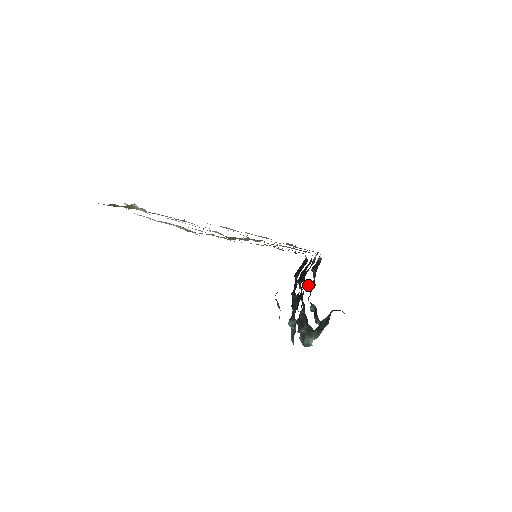
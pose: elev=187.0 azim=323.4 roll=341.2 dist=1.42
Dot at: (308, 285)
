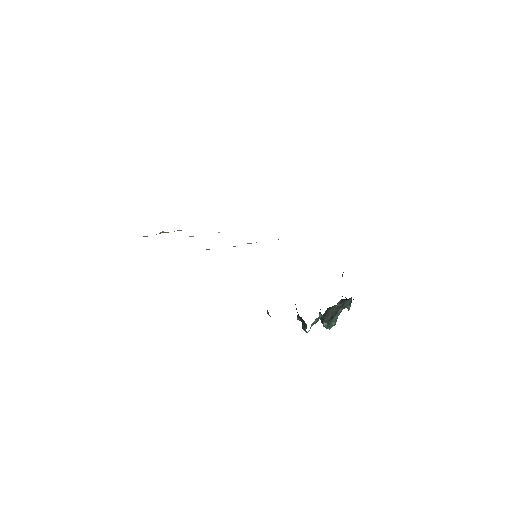
Dot at: occluded
